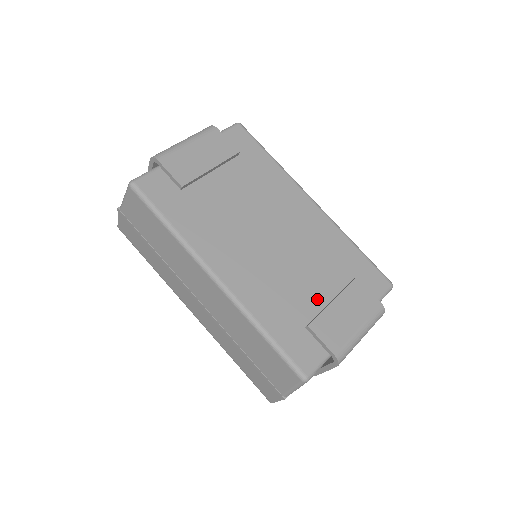
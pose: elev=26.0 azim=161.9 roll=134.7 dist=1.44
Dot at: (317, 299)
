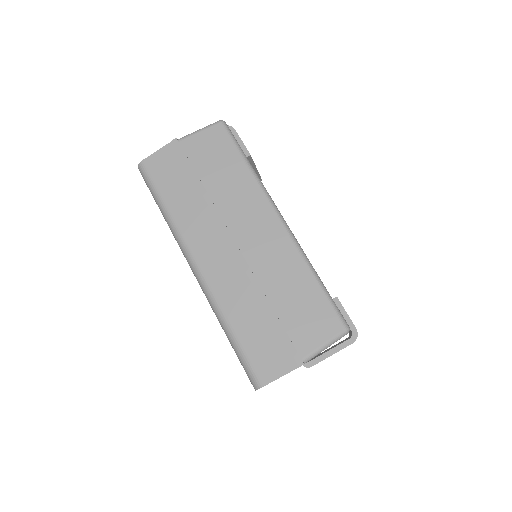
Dot at: occluded
